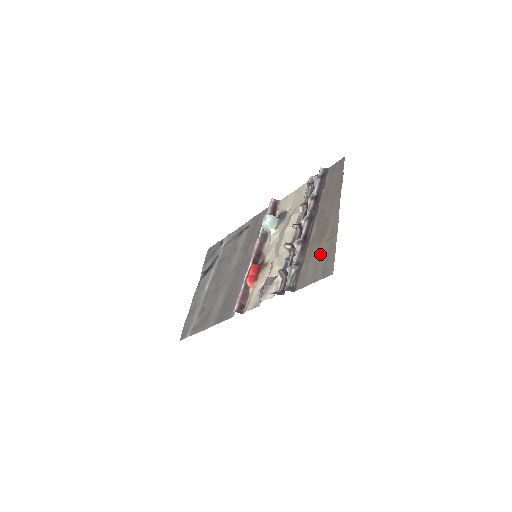
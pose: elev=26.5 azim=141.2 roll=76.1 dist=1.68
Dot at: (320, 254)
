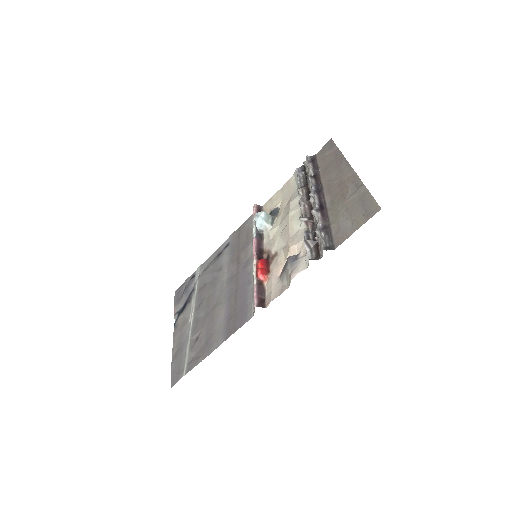
Dot at: (351, 206)
